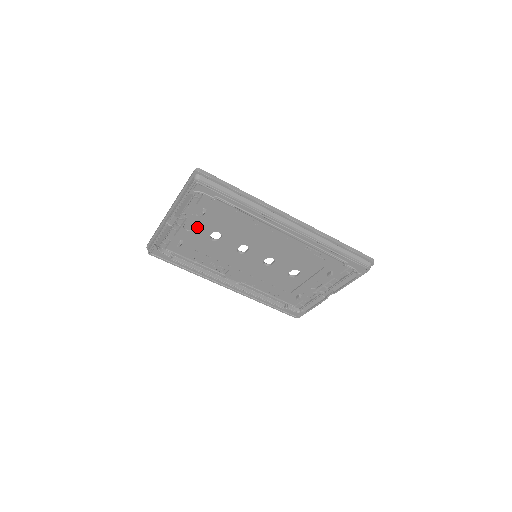
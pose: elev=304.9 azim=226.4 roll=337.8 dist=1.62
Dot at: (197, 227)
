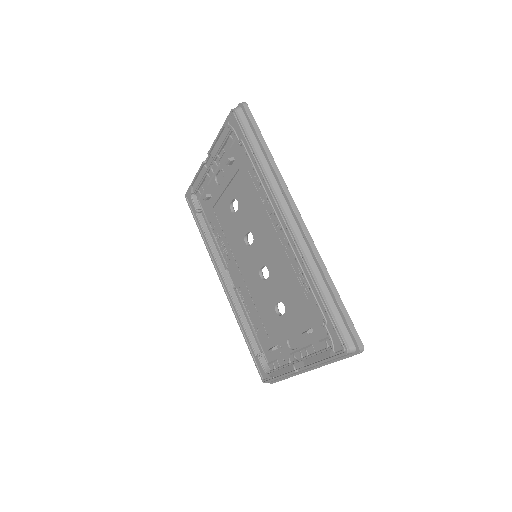
Dot at: (224, 182)
